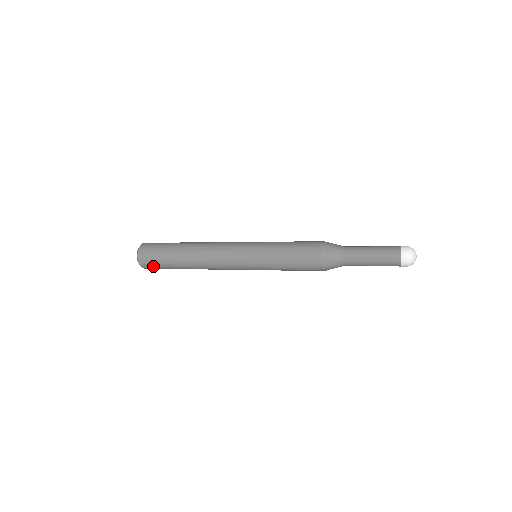
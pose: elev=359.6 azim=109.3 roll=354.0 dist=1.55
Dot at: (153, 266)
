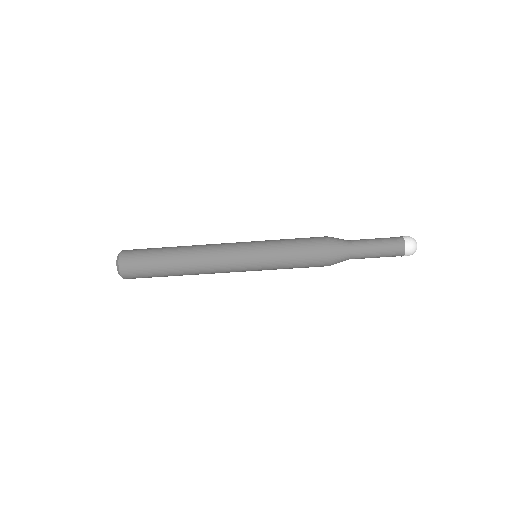
Dot at: (137, 275)
